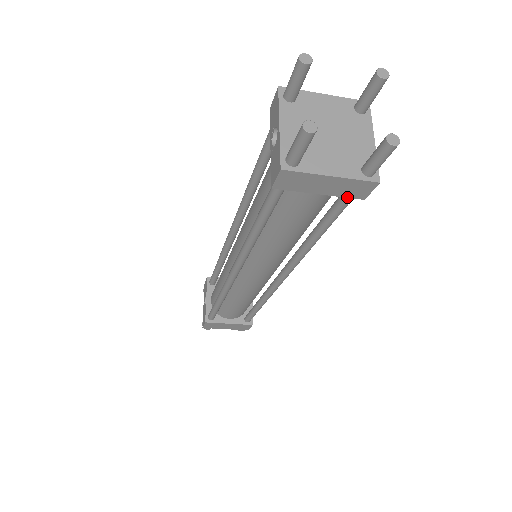
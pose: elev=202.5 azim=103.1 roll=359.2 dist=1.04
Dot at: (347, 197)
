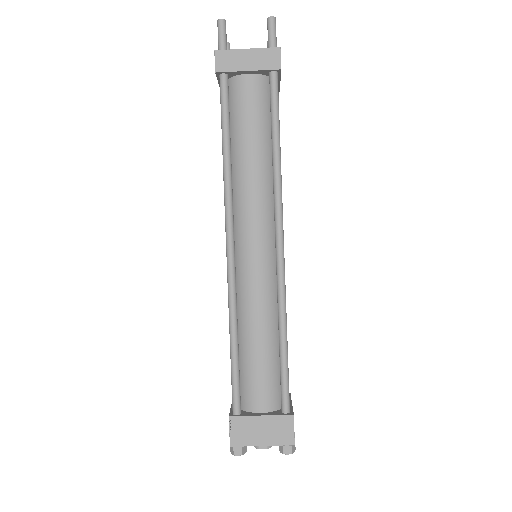
Dot at: (268, 70)
